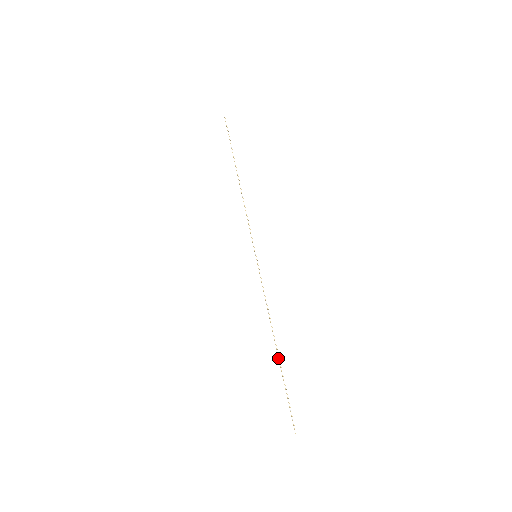
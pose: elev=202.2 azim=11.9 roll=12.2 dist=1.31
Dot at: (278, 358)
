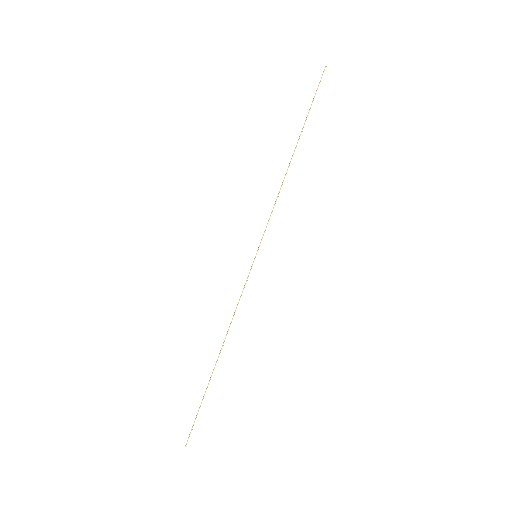
Dot at: (213, 371)
